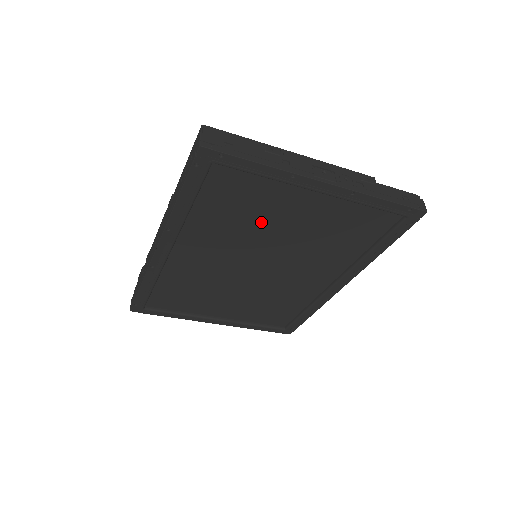
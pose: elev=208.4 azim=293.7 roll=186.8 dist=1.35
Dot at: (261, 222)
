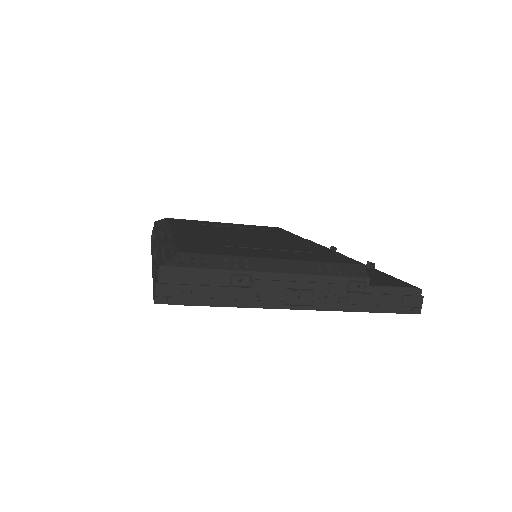
Dot at: occluded
